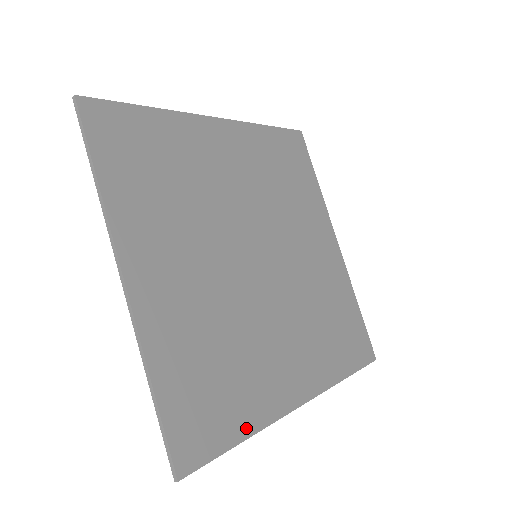
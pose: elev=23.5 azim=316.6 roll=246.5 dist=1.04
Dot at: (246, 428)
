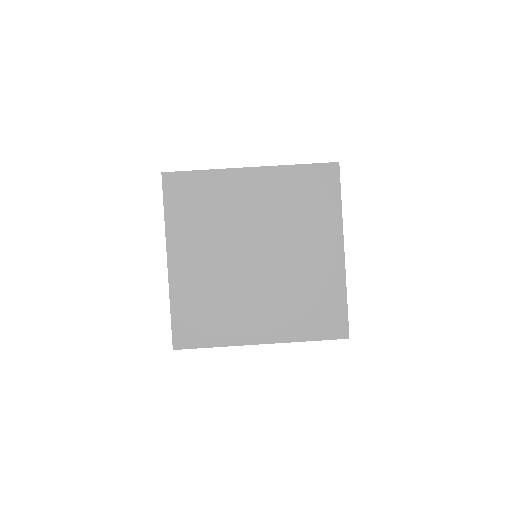
Dot at: (216, 342)
